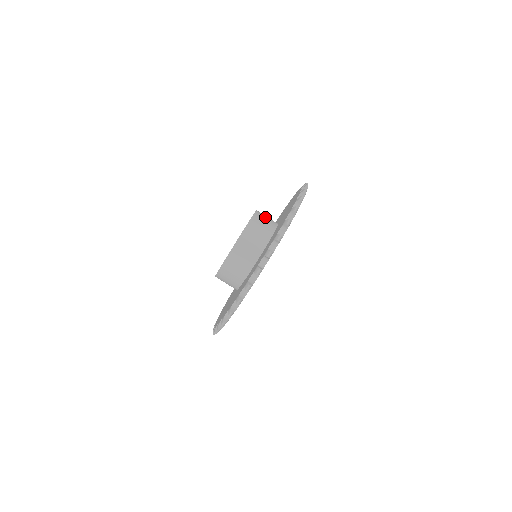
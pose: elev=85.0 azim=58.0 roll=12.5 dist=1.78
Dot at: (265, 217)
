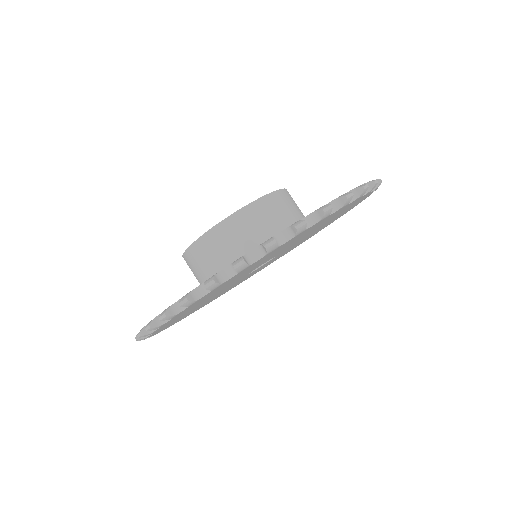
Dot at: (278, 210)
